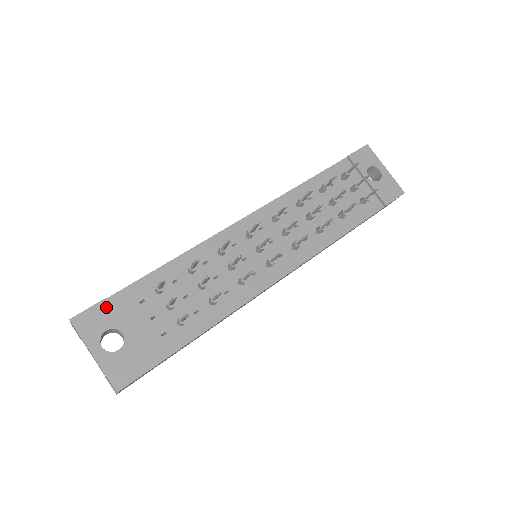
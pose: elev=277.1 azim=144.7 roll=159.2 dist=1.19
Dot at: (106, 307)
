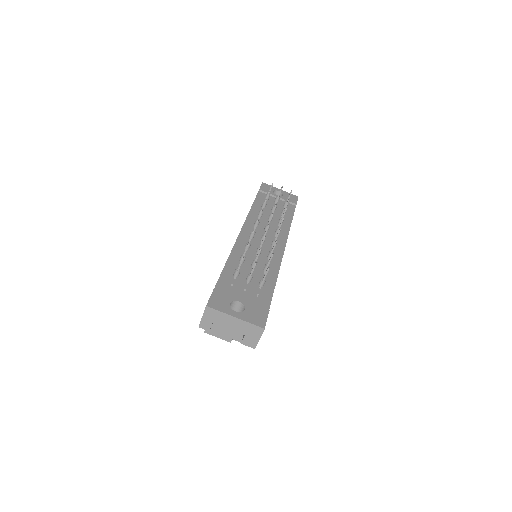
Dot at: (218, 293)
